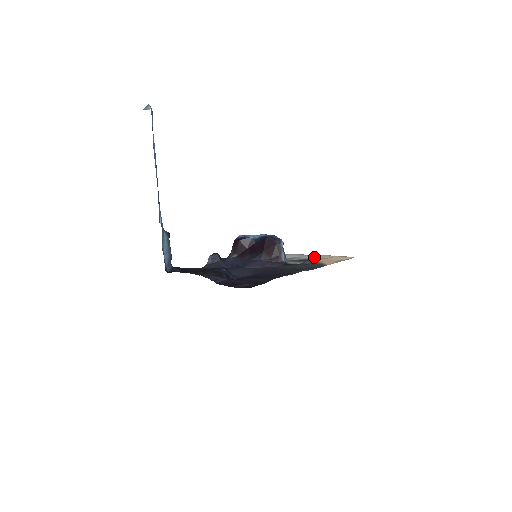
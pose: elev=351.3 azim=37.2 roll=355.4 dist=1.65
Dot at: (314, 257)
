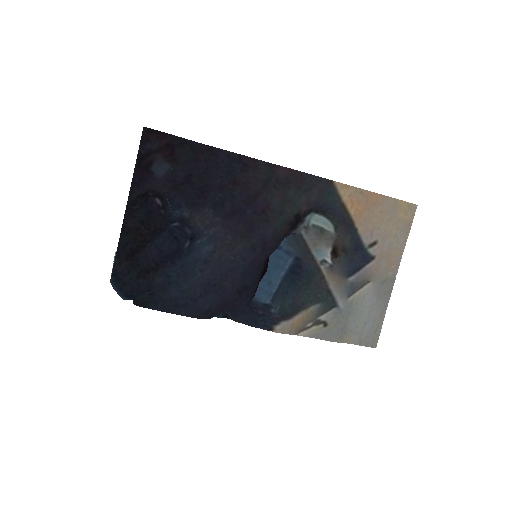
Dot at: (380, 261)
